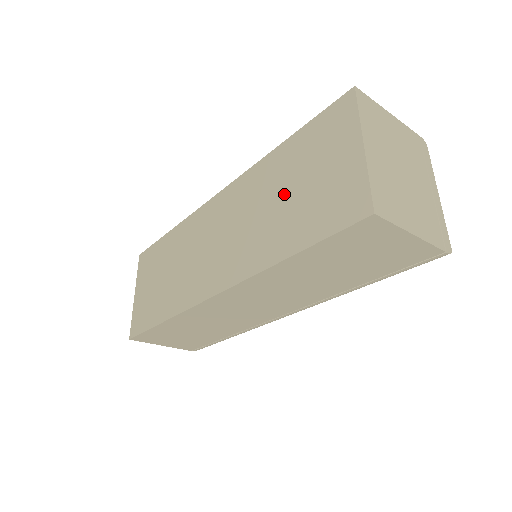
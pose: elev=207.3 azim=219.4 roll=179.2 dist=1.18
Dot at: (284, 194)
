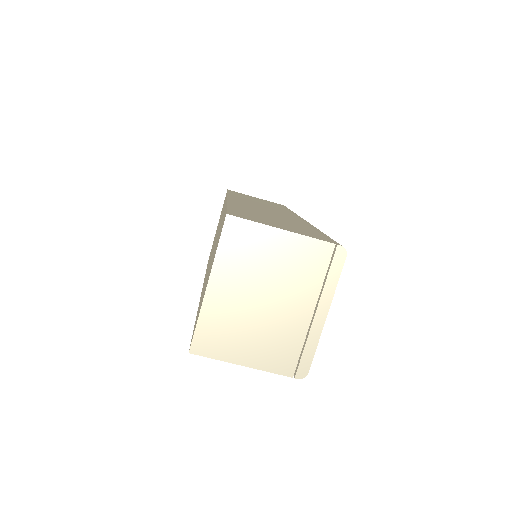
Dot at: occluded
